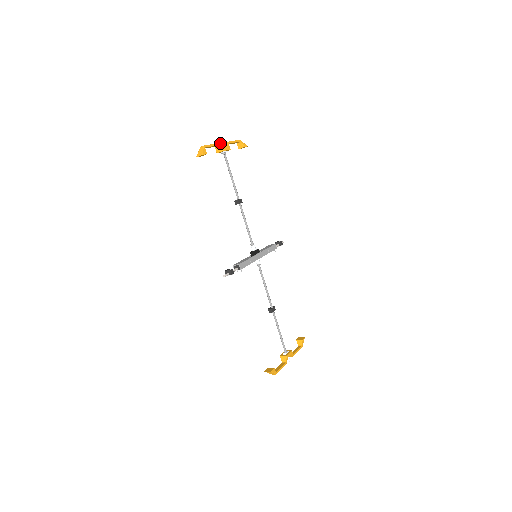
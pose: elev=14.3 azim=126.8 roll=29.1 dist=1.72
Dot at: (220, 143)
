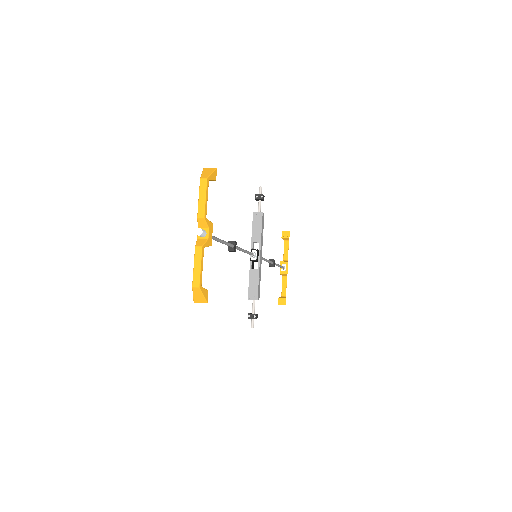
Dot at: (200, 236)
